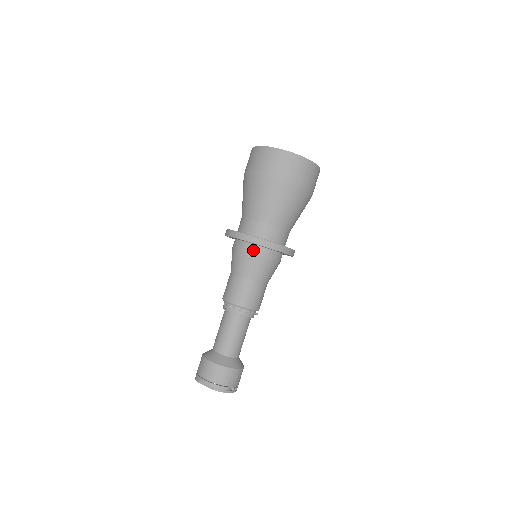
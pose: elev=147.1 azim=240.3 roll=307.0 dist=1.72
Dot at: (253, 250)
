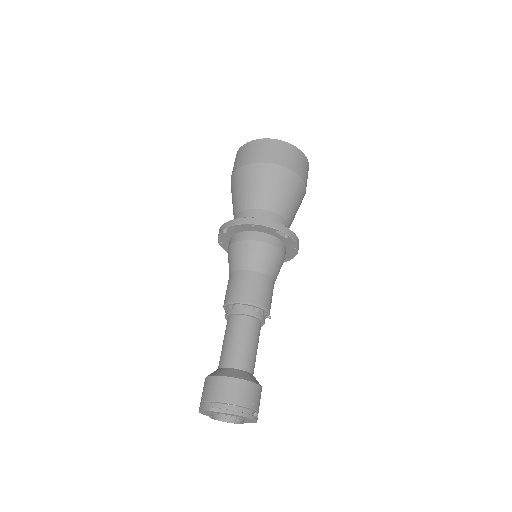
Dot at: (261, 238)
